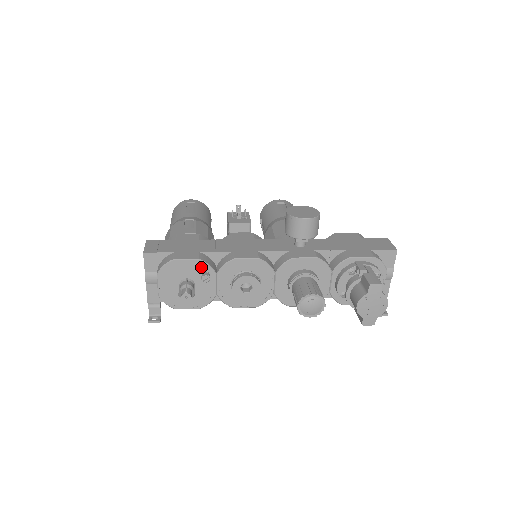
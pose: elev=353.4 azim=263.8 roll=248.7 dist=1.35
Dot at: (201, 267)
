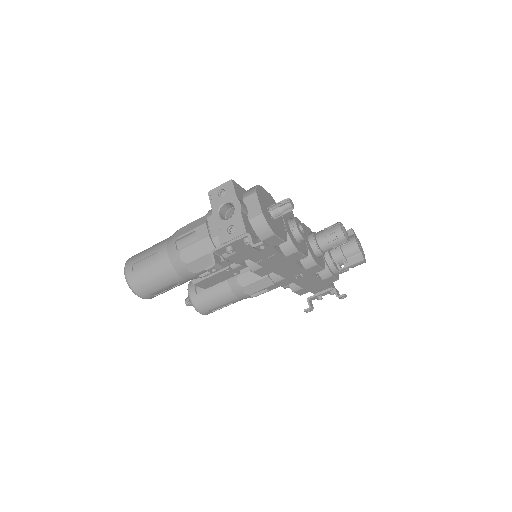
Dot at: (273, 202)
